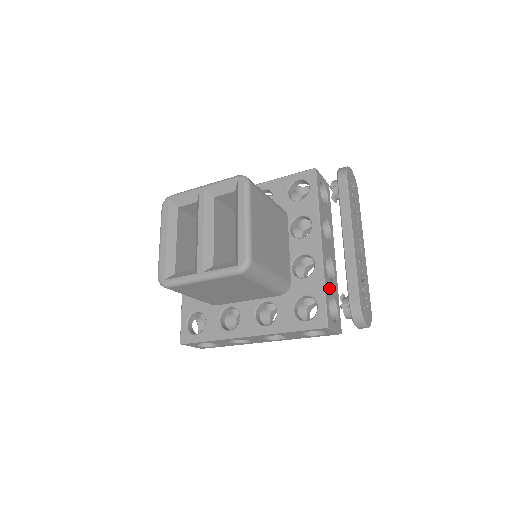
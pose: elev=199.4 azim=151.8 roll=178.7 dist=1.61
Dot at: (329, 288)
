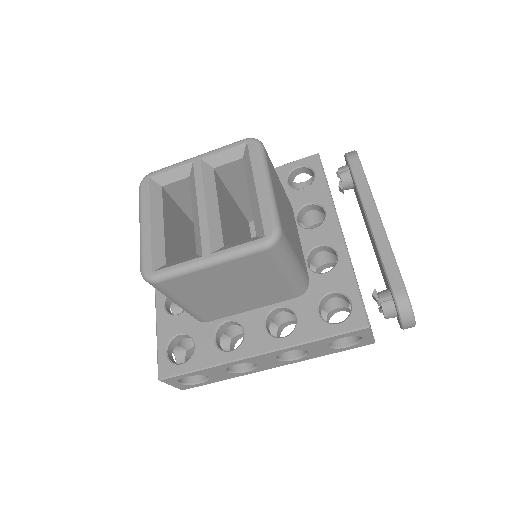
Dot at: occluded
